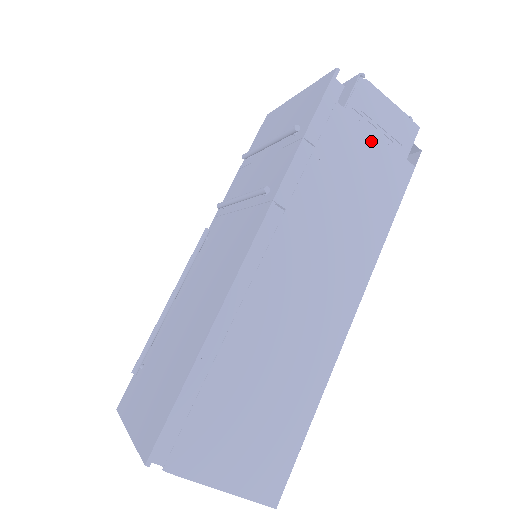
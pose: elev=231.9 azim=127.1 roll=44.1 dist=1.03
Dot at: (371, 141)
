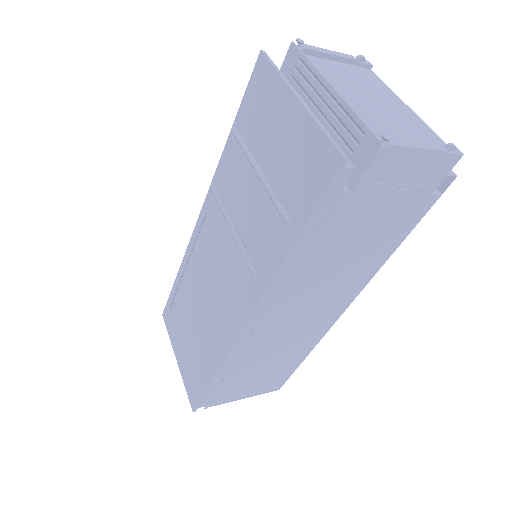
Dot at: (385, 202)
